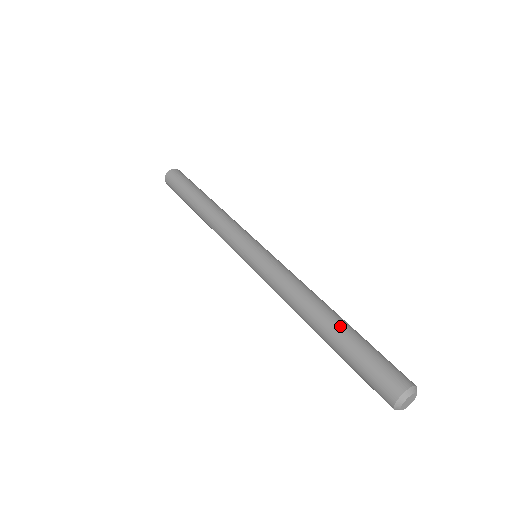
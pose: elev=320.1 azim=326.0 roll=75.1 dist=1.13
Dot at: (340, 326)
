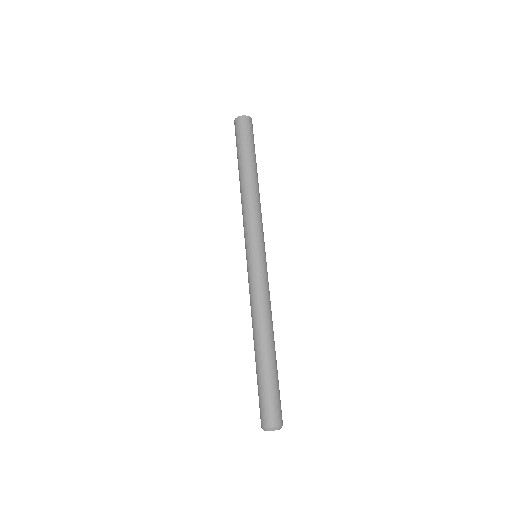
Dot at: (268, 359)
